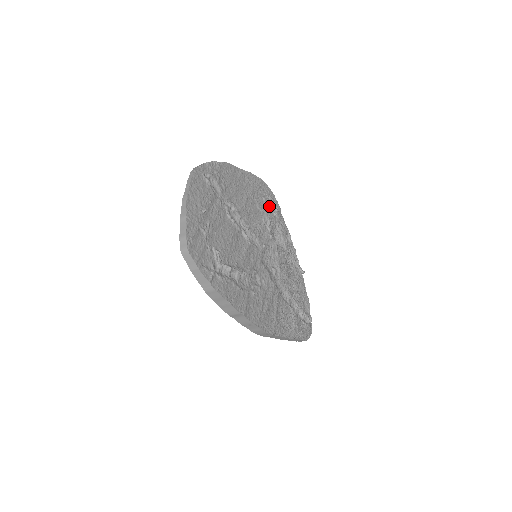
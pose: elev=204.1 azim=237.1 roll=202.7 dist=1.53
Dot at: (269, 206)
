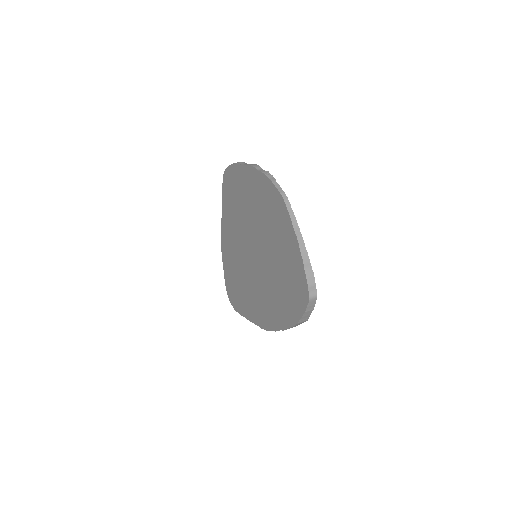
Dot at: occluded
